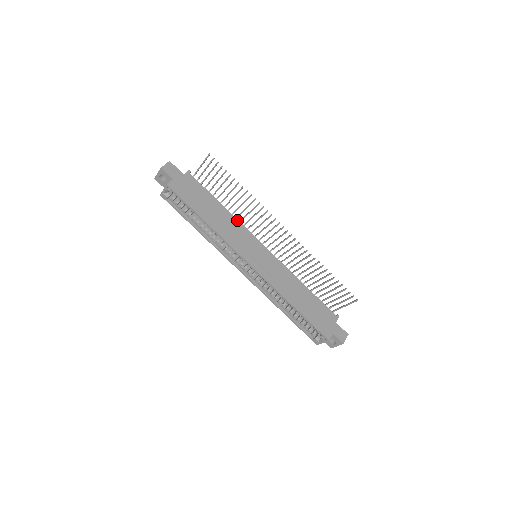
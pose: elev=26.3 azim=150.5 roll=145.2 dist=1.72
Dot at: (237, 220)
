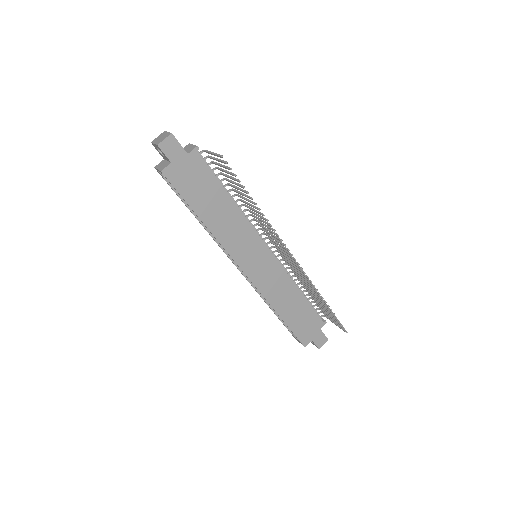
Dot at: (244, 217)
